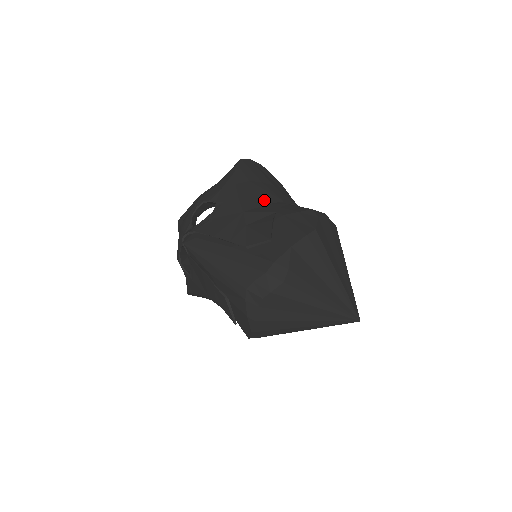
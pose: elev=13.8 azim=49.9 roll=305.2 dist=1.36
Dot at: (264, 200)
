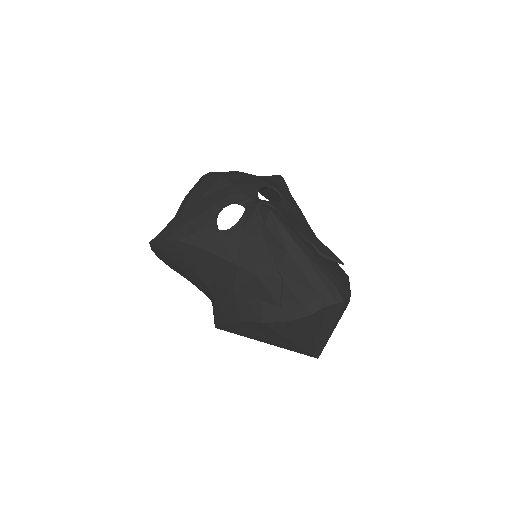
Dot at: occluded
